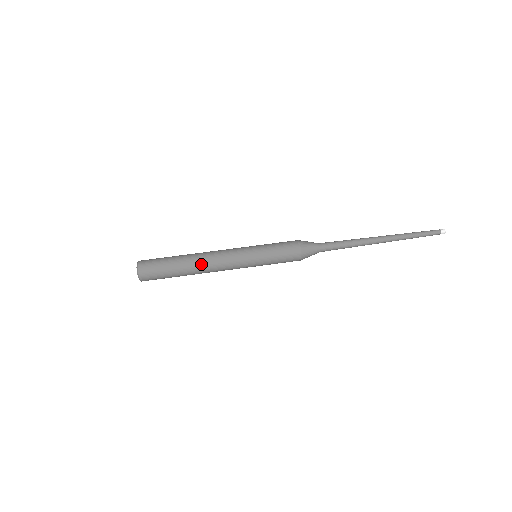
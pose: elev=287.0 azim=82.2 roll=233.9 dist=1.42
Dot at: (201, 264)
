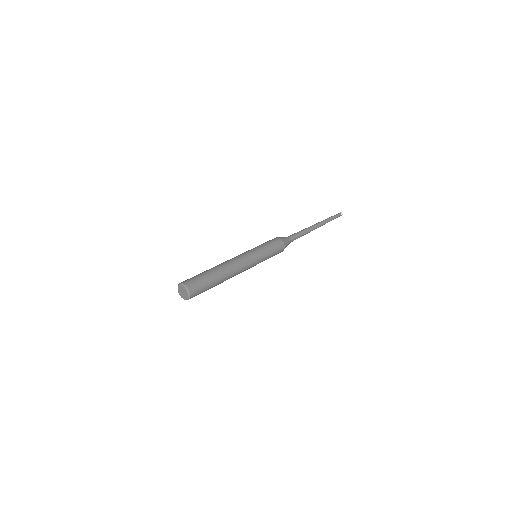
Dot at: (229, 269)
